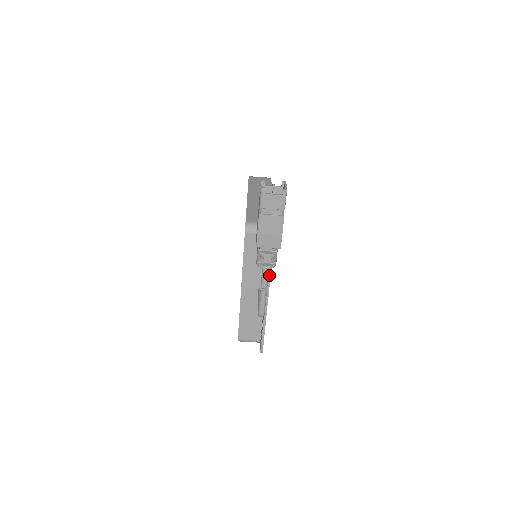
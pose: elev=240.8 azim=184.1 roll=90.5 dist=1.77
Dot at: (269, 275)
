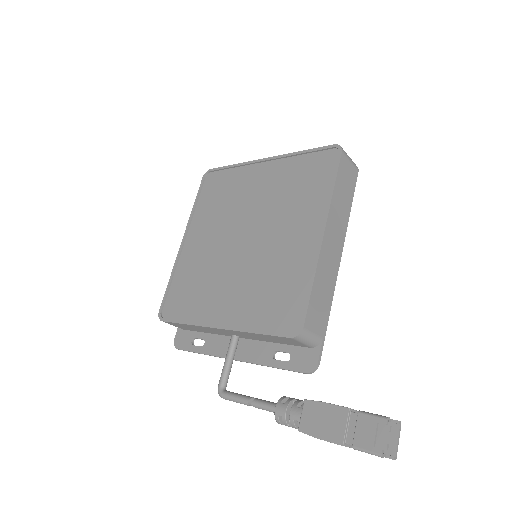
Dot at: occluded
